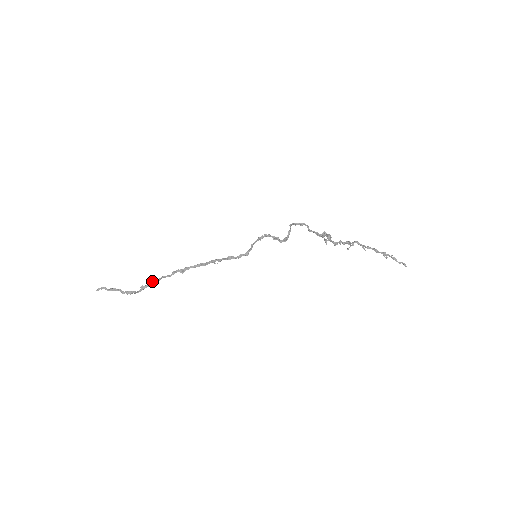
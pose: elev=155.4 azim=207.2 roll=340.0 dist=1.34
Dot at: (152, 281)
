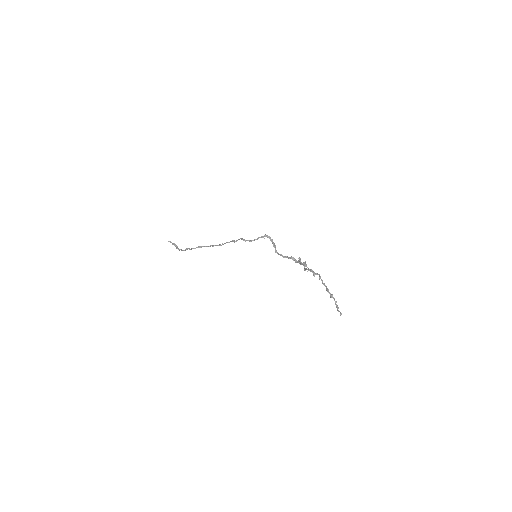
Dot at: occluded
